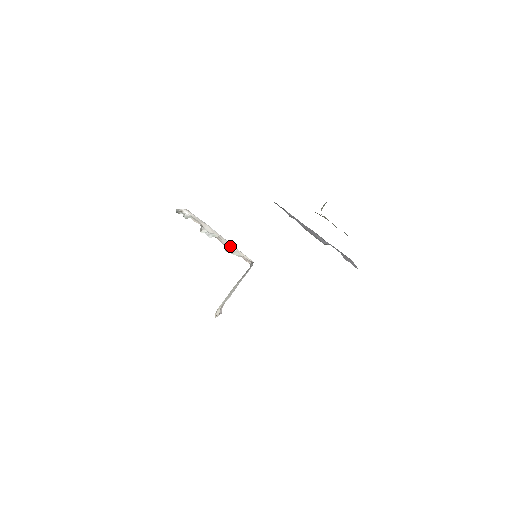
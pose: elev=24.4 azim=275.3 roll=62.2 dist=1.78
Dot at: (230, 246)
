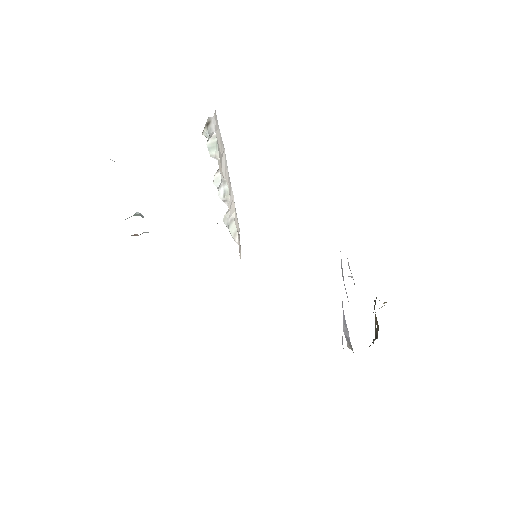
Dot at: (231, 204)
